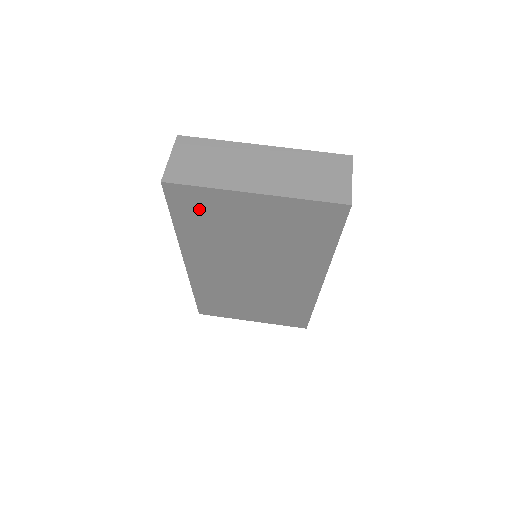
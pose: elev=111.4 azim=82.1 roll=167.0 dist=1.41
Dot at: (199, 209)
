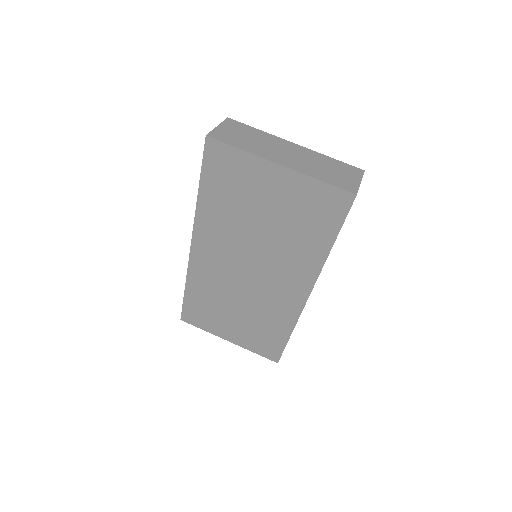
Dot at: (227, 174)
